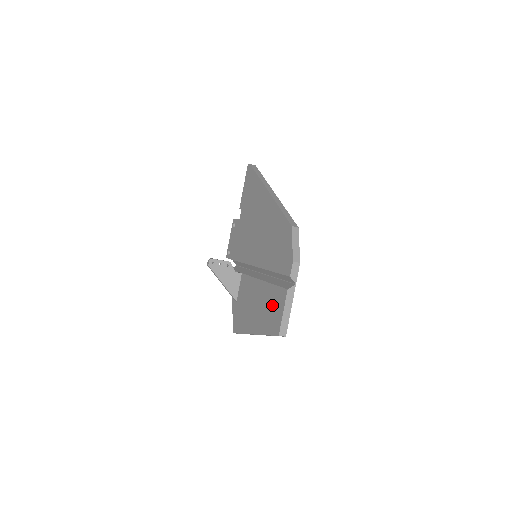
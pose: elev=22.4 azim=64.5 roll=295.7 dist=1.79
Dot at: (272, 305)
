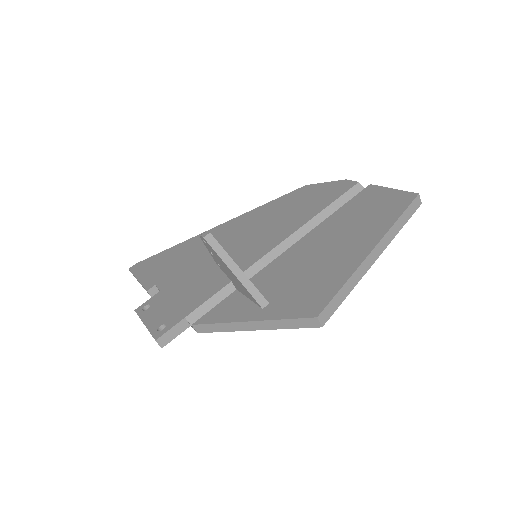
Dot at: (365, 208)
